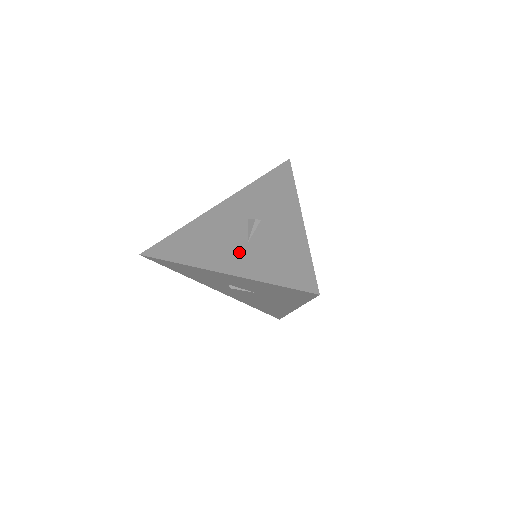
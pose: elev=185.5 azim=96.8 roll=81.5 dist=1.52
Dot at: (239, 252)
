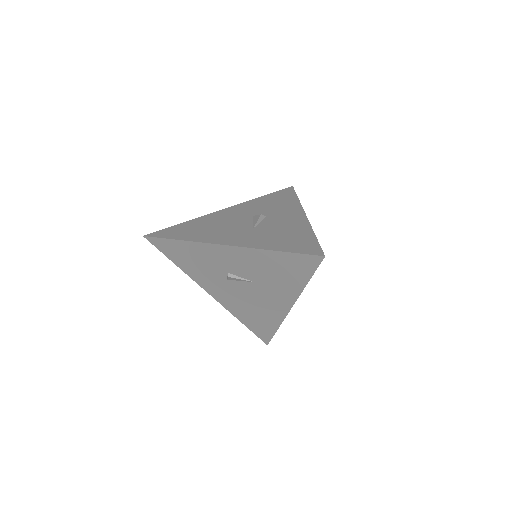
Dot at: (244, 233)
